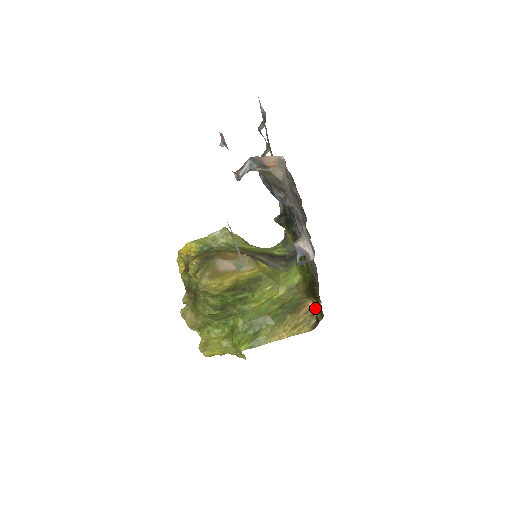
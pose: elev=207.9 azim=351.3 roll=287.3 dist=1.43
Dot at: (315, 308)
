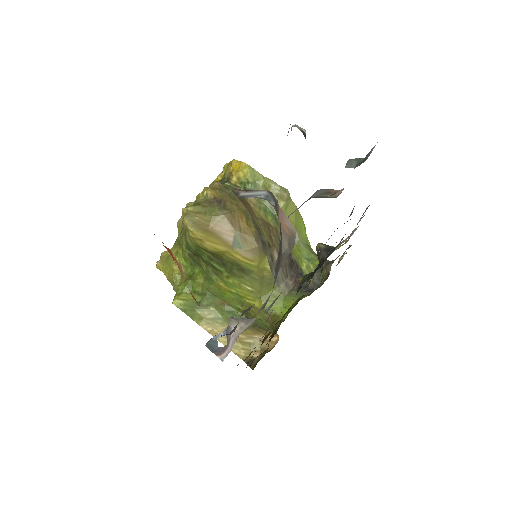
Dot at: (264, 351)
